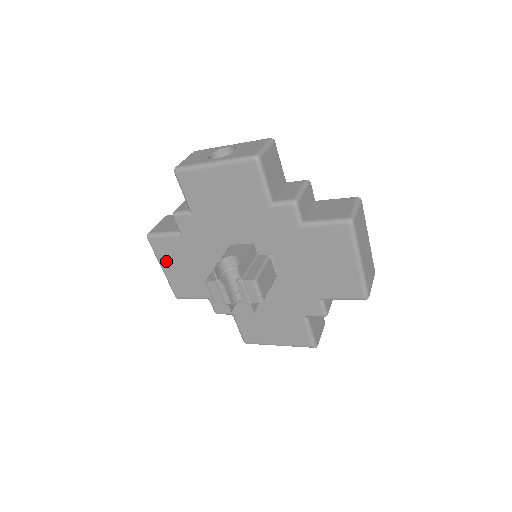
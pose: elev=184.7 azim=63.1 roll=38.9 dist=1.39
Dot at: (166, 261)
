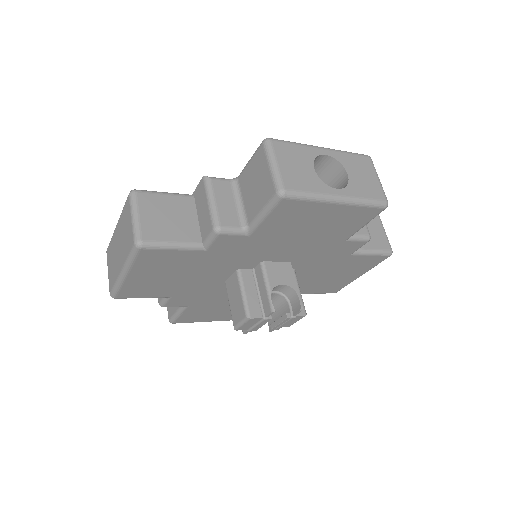
Dot at: (144, 270)
